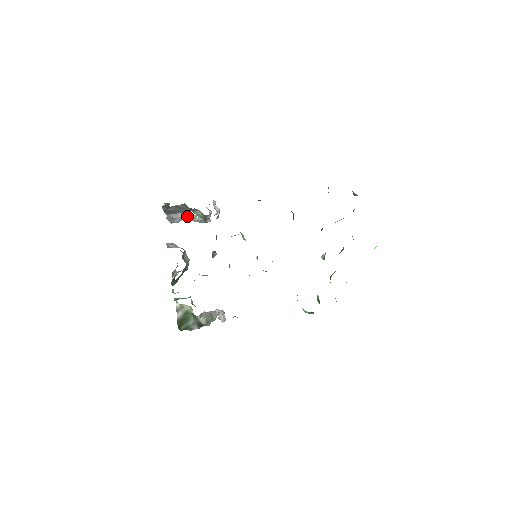
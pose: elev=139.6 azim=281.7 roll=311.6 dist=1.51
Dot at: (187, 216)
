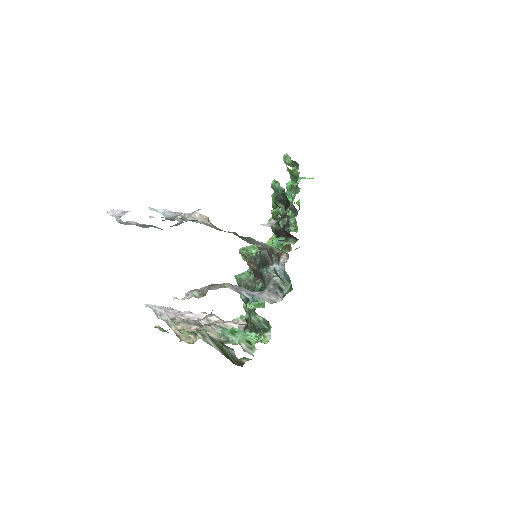
Dot at: (179, 223)
